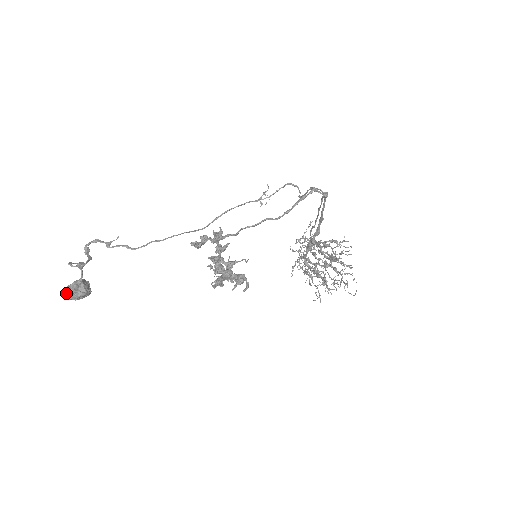
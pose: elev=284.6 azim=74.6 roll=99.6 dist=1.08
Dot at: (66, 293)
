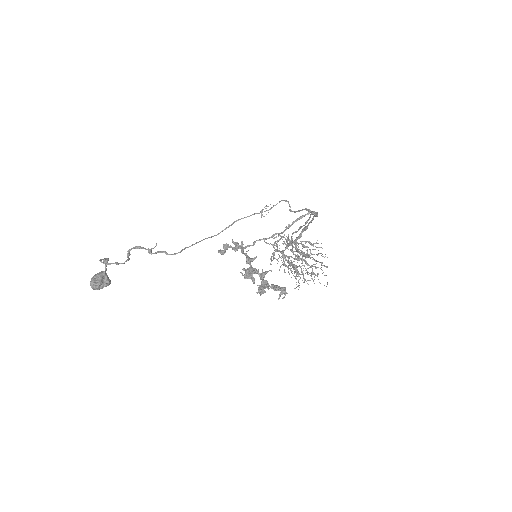
Dot at: (93, 285)
